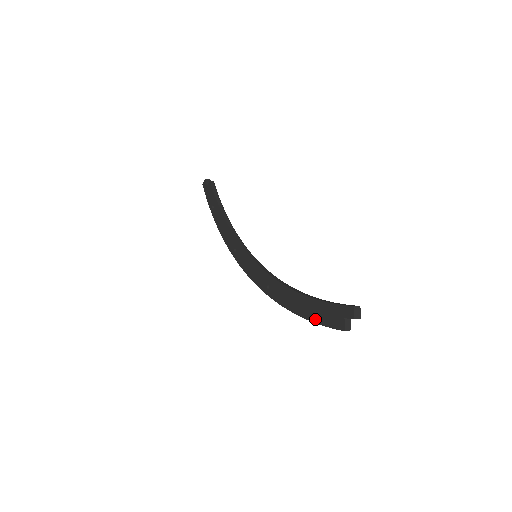
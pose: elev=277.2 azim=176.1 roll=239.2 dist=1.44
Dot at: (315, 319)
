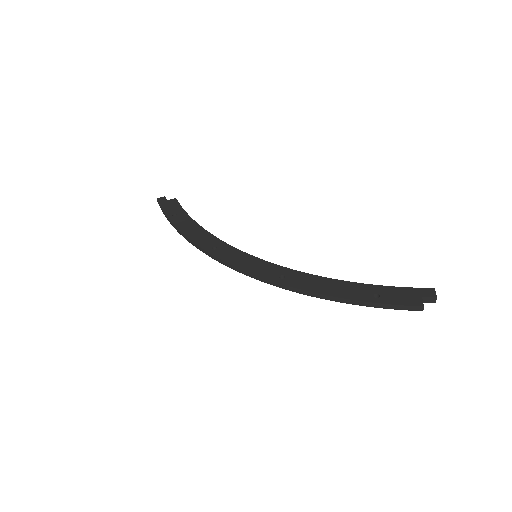
Dot at: (374, 299)
